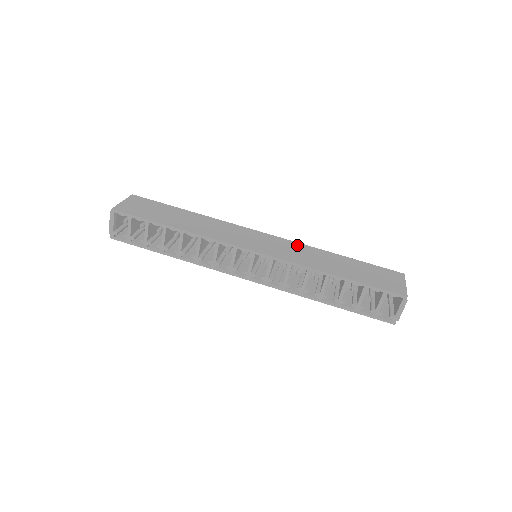
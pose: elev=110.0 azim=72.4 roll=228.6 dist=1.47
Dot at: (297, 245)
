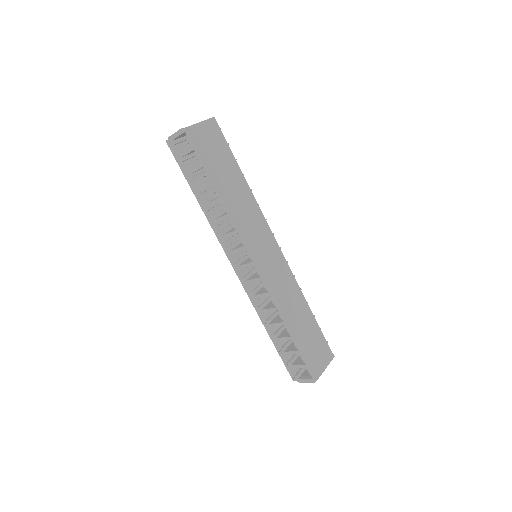
Dot at: (290, 276)
